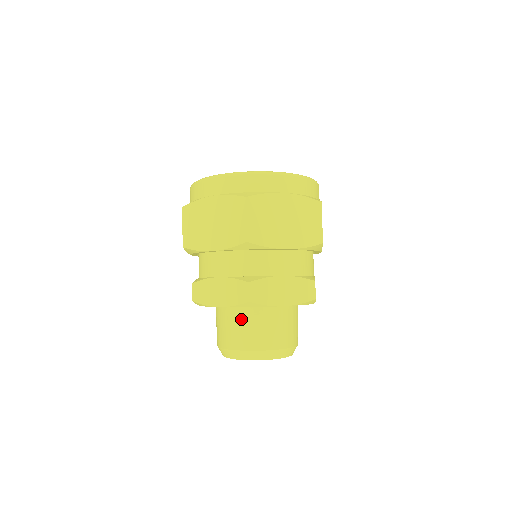
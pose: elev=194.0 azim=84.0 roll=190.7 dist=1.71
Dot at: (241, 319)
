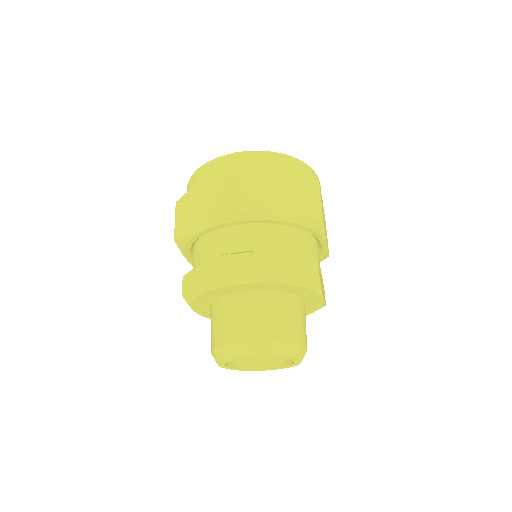
Dot at: (286, 306)
